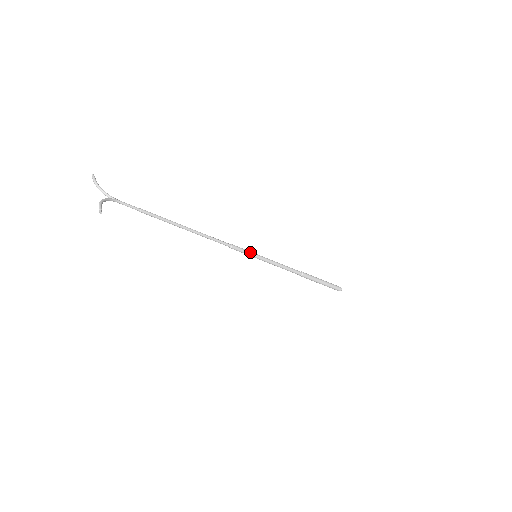
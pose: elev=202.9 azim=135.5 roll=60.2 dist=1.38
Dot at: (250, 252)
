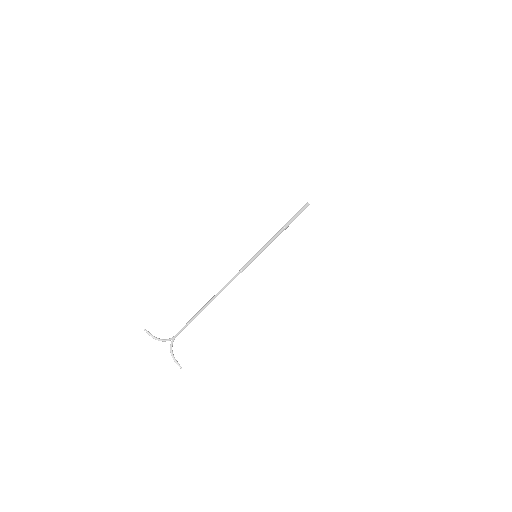
Dot at: (253, 260)
